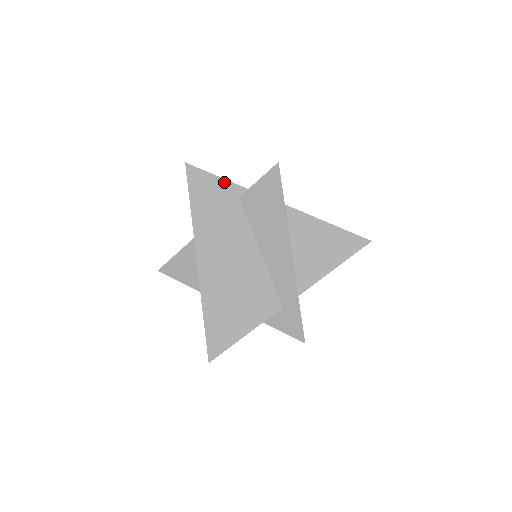
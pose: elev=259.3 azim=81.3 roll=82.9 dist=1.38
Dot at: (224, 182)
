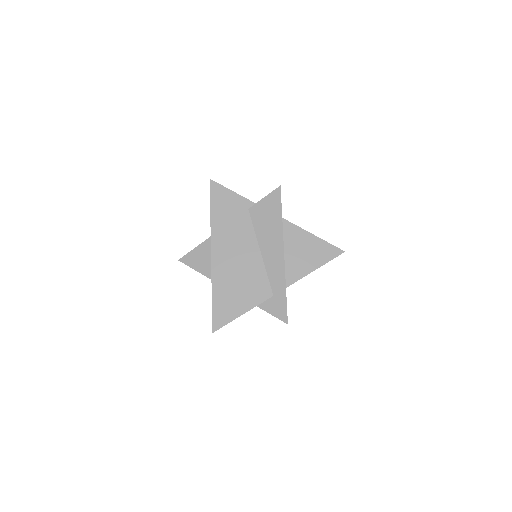
Dot at: (238, 196)
